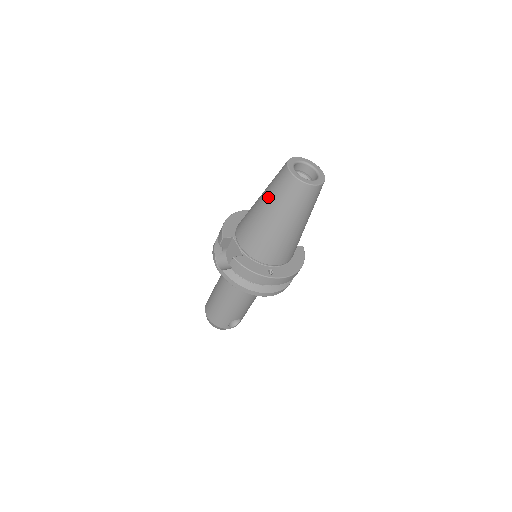
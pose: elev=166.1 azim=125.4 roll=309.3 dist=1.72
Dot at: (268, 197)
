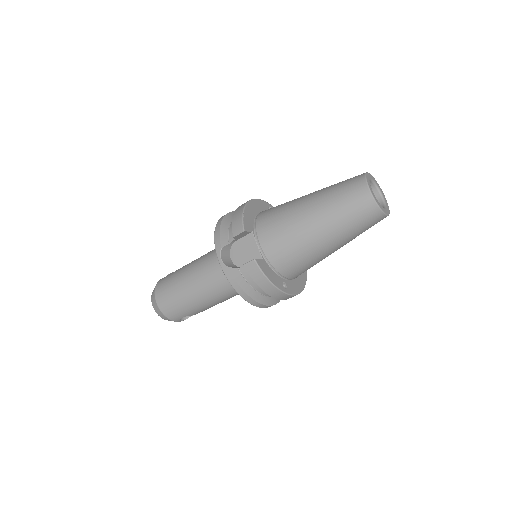
Dot at: (326, 207)
